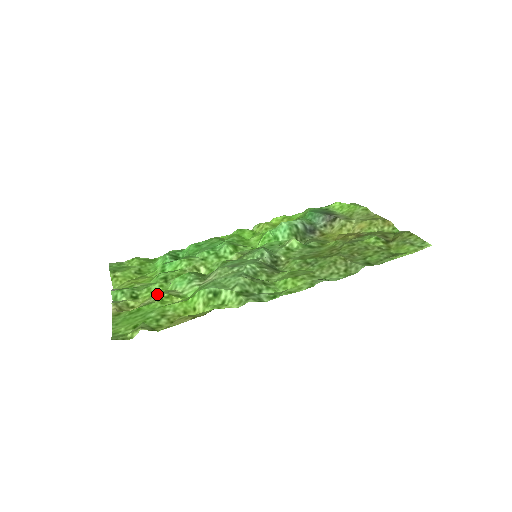
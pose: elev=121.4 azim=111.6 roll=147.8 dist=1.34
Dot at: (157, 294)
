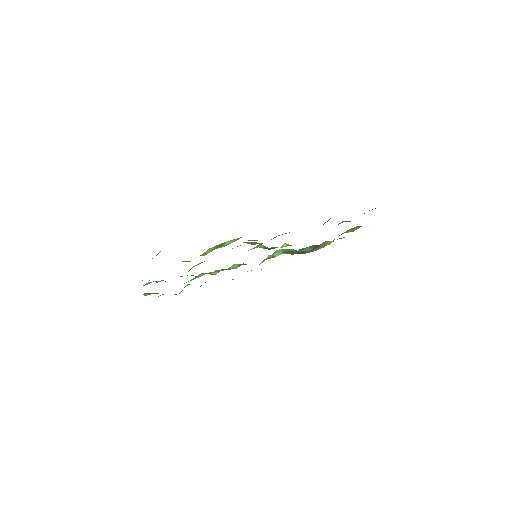
Dot at: occluded
